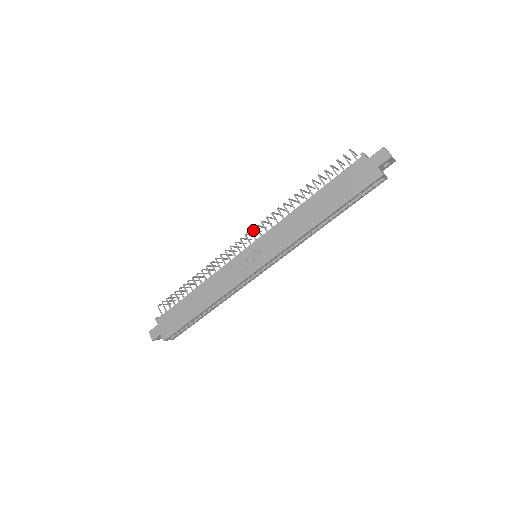
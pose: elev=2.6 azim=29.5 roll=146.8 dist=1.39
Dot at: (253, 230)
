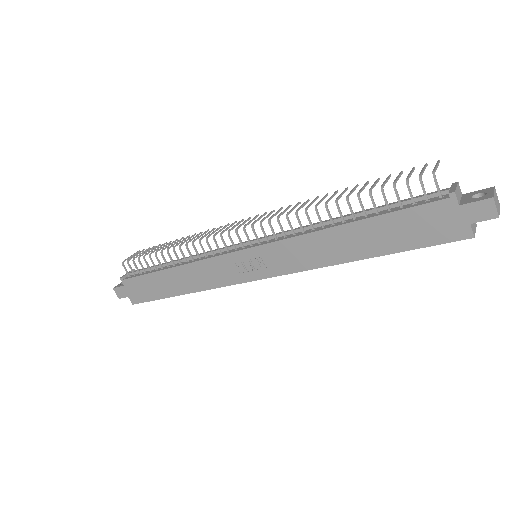
Dot at: (255, 222)
